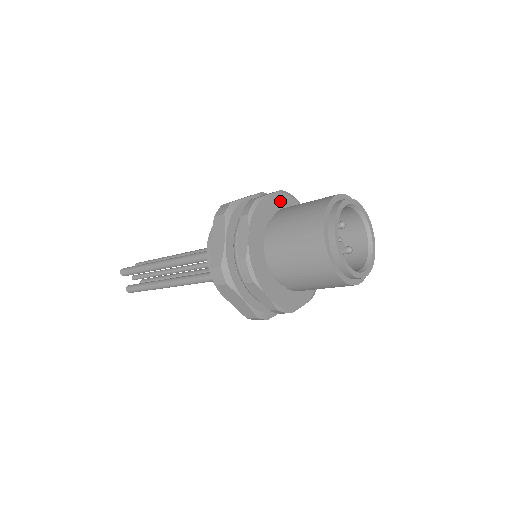
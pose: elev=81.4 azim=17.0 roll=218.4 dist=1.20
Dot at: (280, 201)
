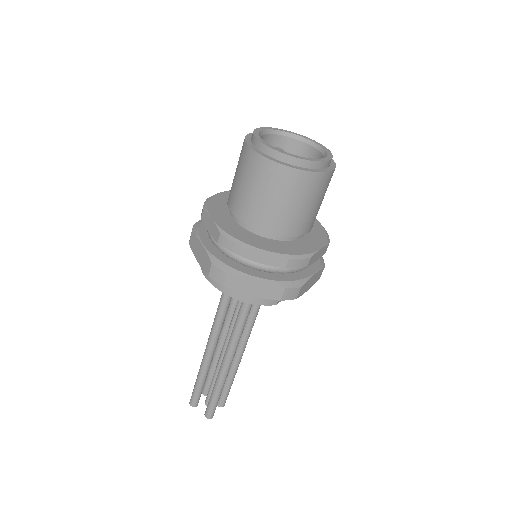
Dot at: occluded
